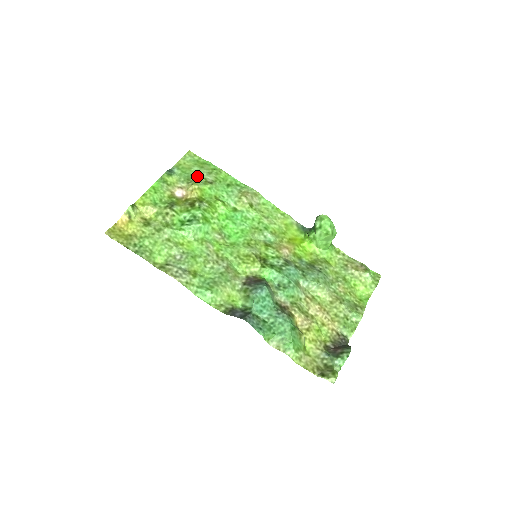
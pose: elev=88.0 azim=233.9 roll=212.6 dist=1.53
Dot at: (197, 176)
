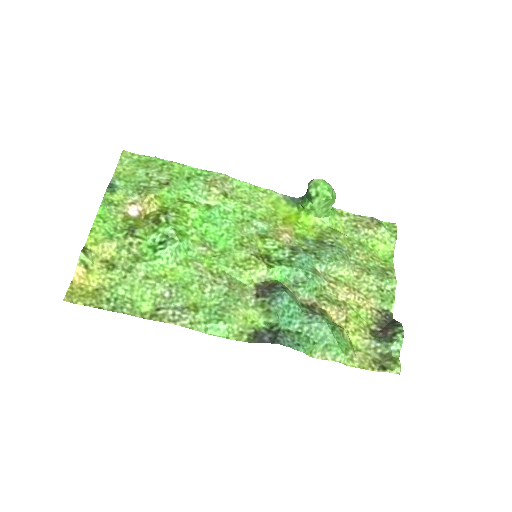
Dot at: (147, 181)
